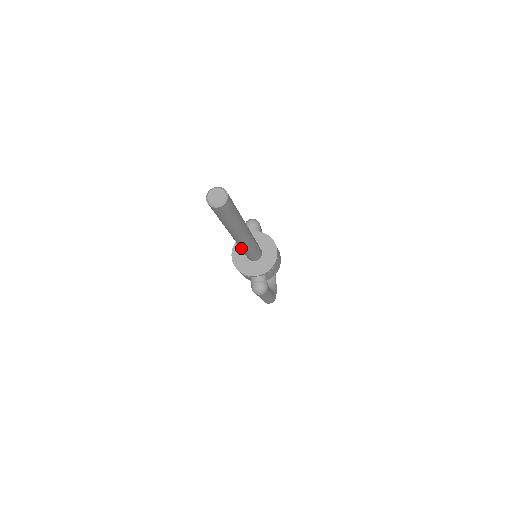
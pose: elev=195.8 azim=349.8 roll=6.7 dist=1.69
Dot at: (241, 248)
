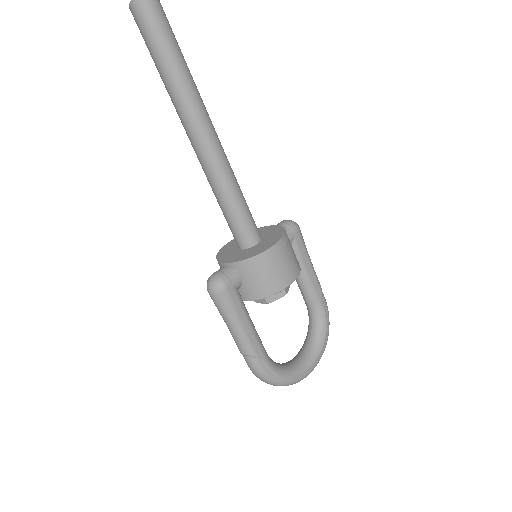
Dot at: (212, 189)
